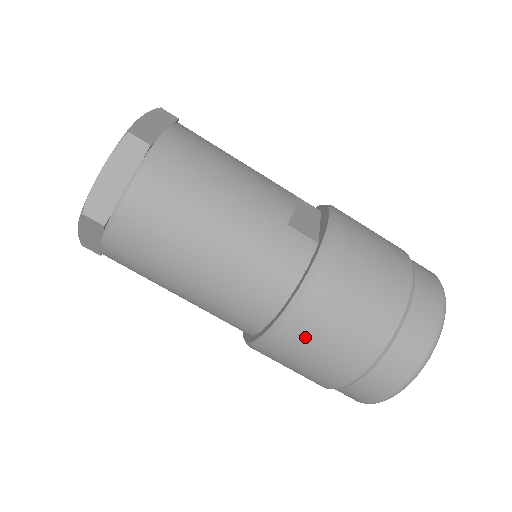
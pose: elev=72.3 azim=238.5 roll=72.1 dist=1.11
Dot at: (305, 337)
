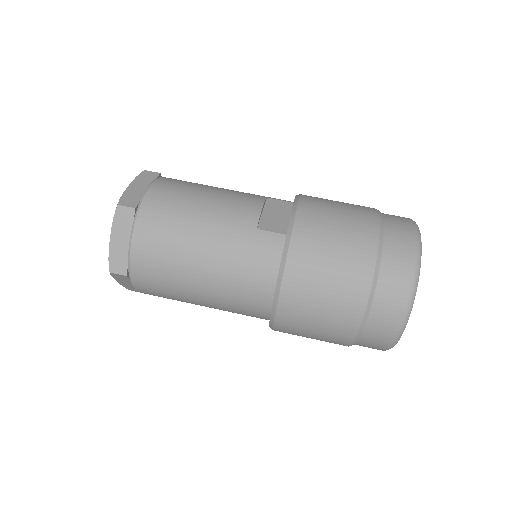
Dot at: (299, 313)
